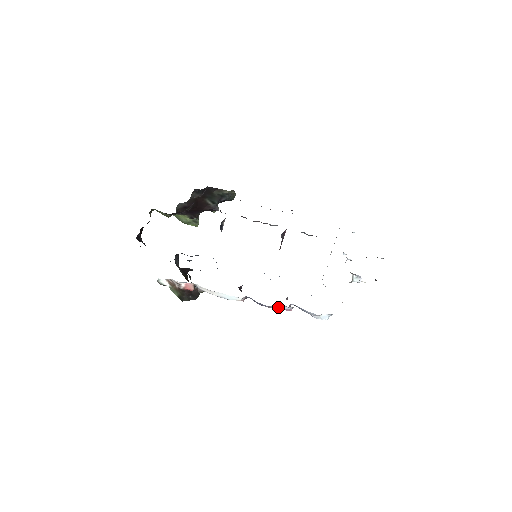
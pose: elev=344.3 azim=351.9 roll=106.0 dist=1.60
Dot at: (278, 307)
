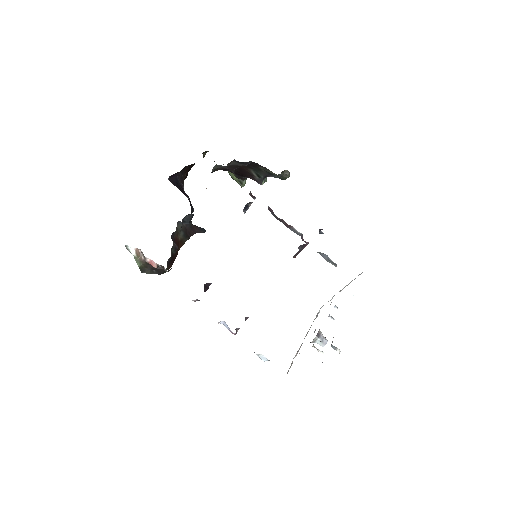
Dot at: (224, 324)
